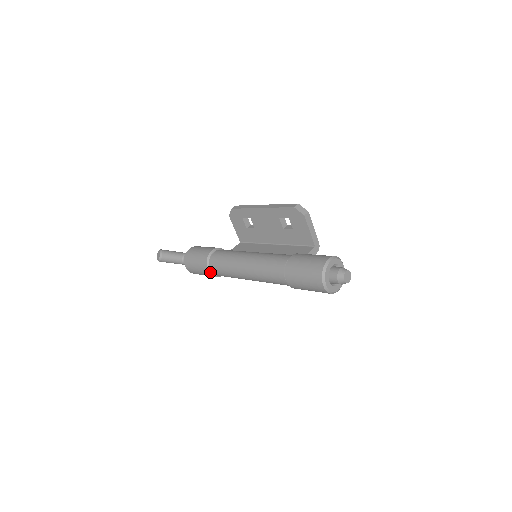
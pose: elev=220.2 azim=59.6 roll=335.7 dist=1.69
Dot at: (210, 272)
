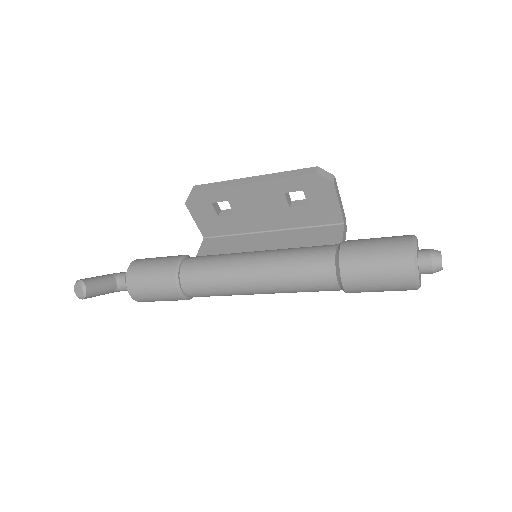
Dot at: (182, 296)
